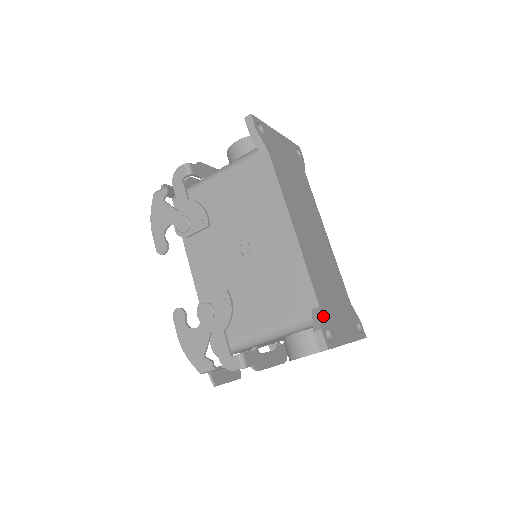
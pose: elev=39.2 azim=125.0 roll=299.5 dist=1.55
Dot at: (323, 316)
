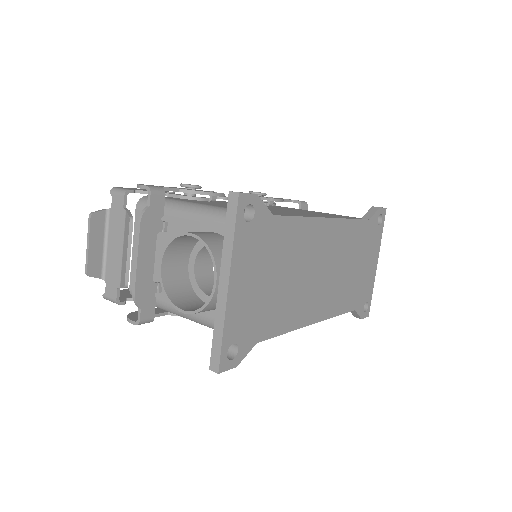
Dot at: (359, 308)
